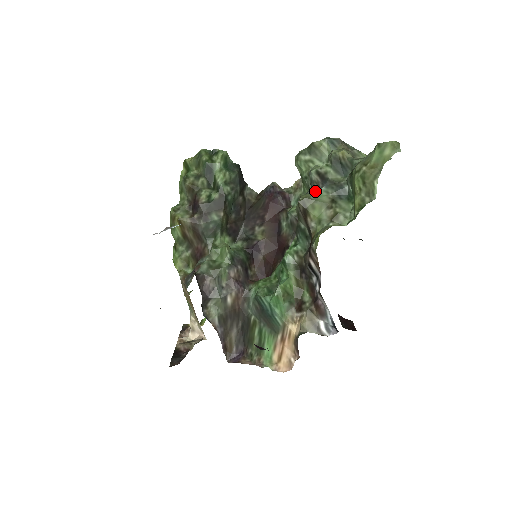
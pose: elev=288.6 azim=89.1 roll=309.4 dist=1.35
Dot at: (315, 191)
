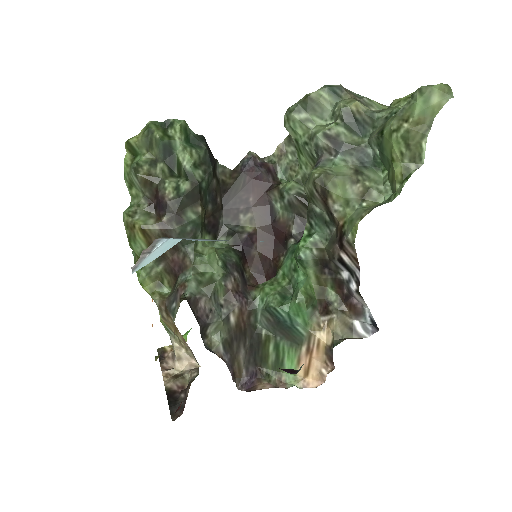
Dot at: (328, 161)
